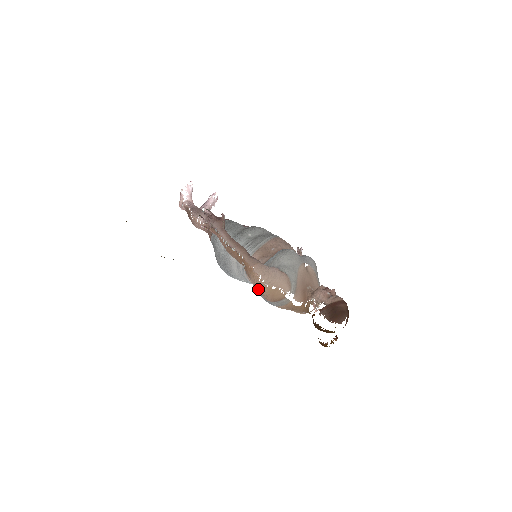
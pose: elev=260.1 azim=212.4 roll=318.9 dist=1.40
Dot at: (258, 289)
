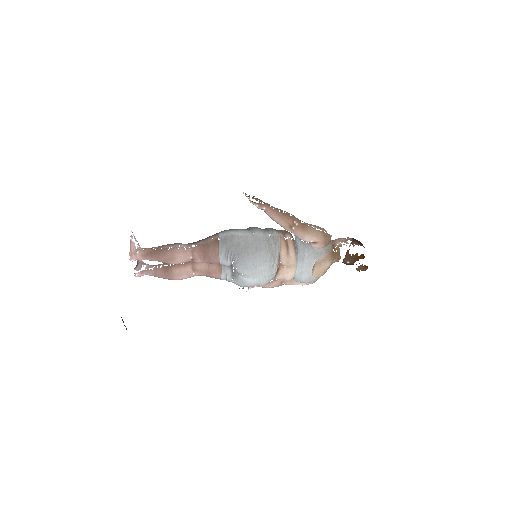
Dot at: (315, 237)
